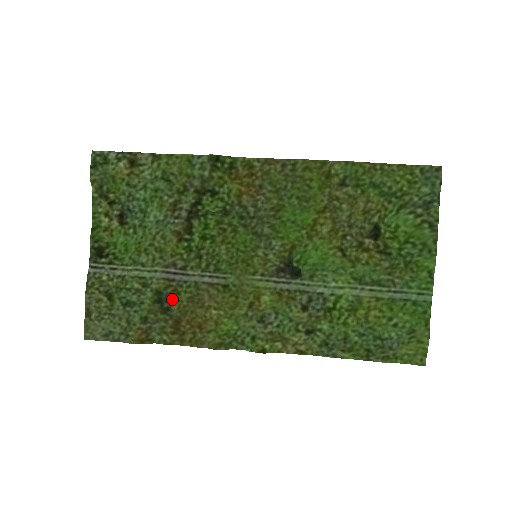
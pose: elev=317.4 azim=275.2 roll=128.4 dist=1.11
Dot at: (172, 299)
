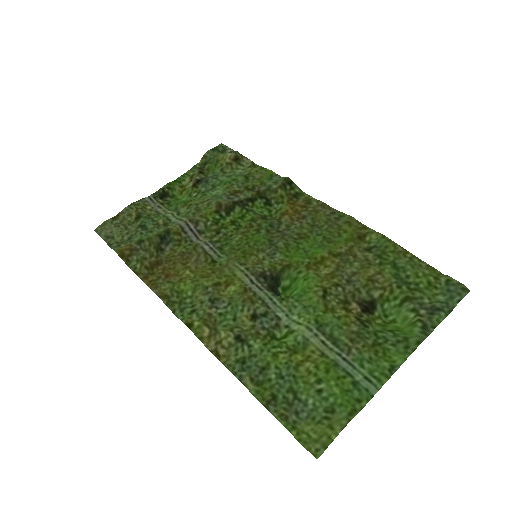
Dot at: (171, 246)
